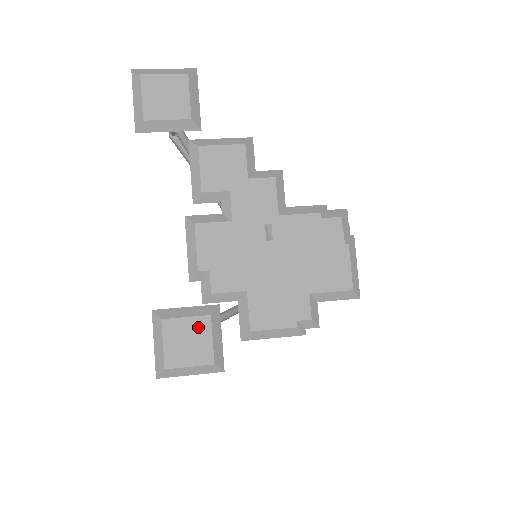
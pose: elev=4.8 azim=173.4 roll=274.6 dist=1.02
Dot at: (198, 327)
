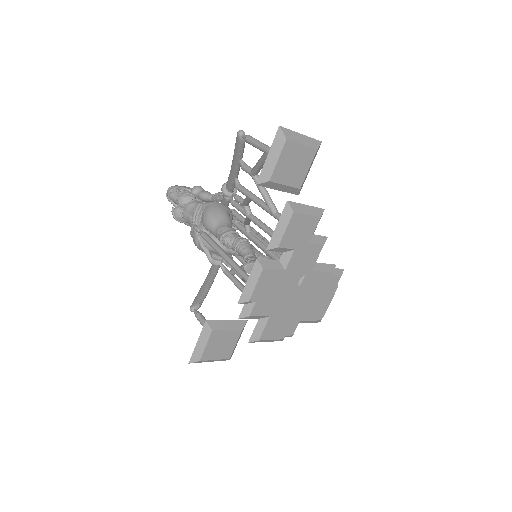
Dot at: (232, 336)
